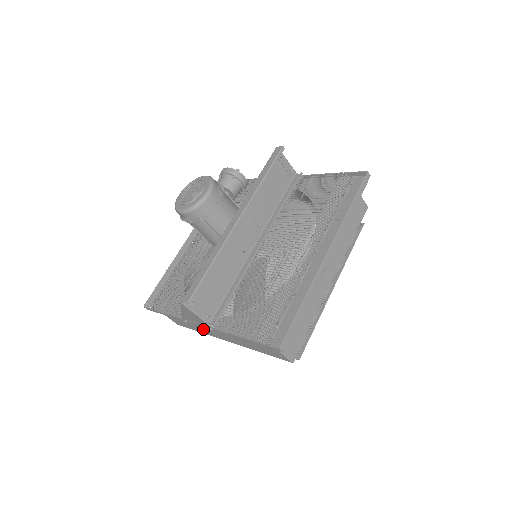
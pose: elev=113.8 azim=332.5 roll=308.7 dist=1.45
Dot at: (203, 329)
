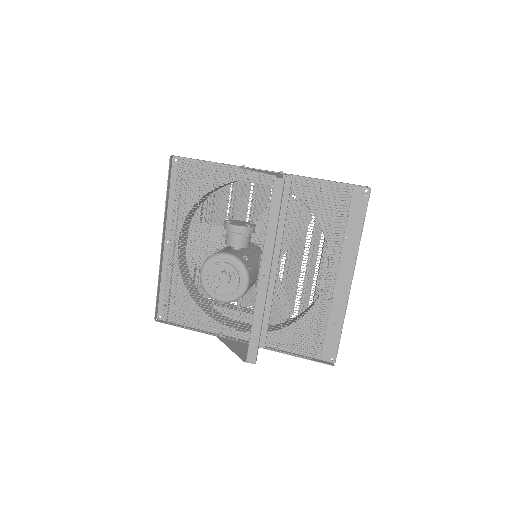
Dot at: occluded
